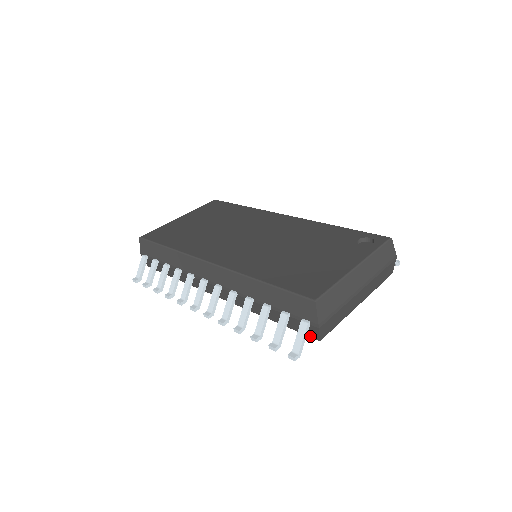
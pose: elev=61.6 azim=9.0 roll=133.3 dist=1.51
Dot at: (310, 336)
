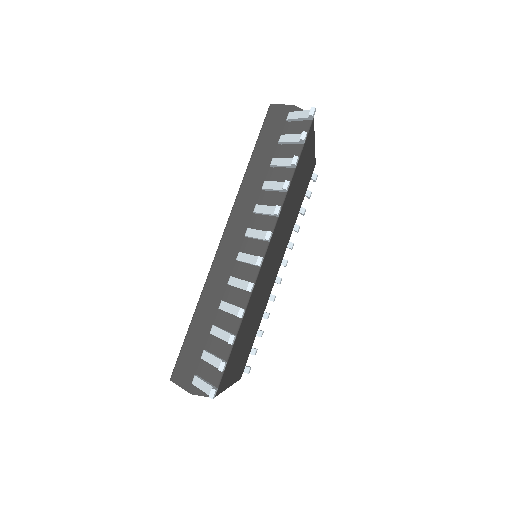
Dot at: (308, 125)
